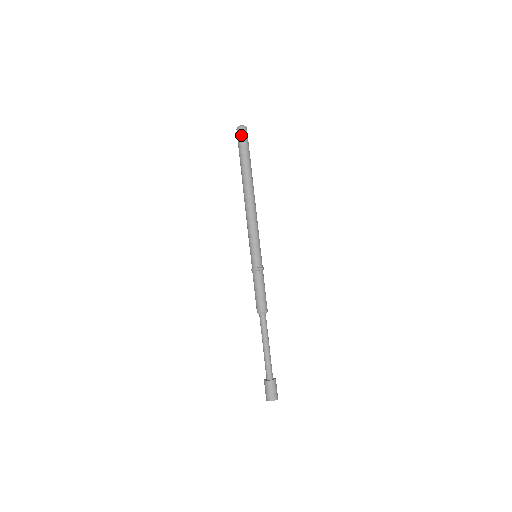
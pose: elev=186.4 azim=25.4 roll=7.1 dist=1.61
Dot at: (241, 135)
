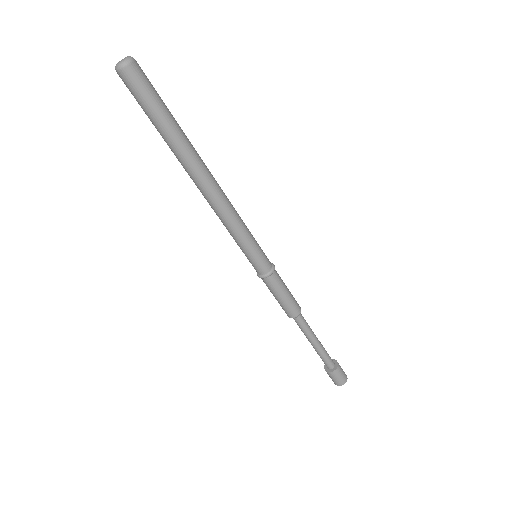
Dot at: (127, 87)
